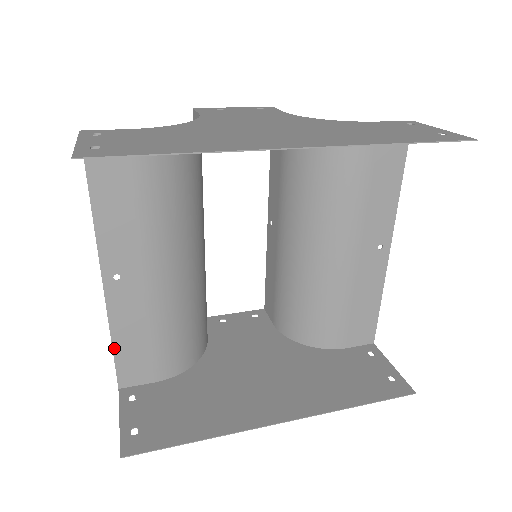
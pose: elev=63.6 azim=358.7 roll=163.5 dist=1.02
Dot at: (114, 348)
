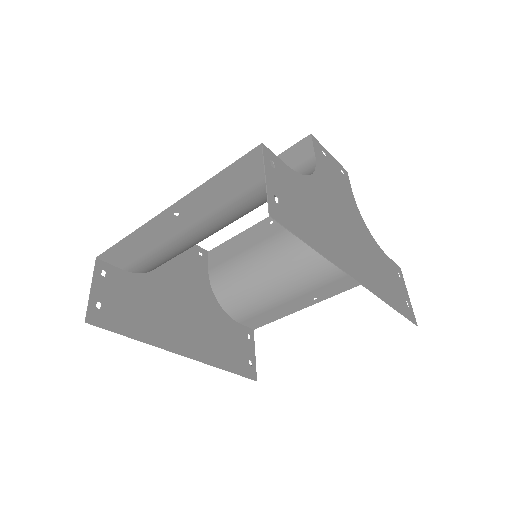
Dot at: (124, 240)
